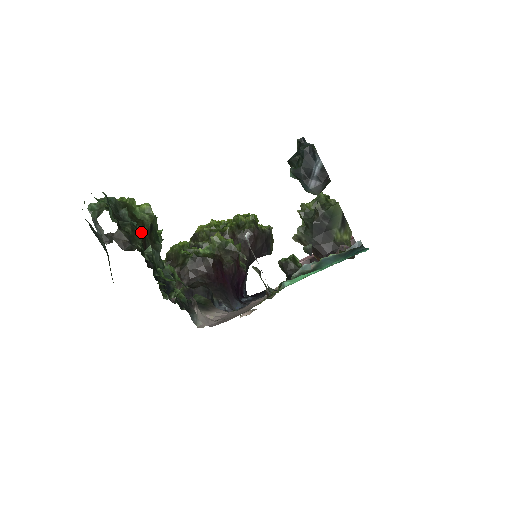
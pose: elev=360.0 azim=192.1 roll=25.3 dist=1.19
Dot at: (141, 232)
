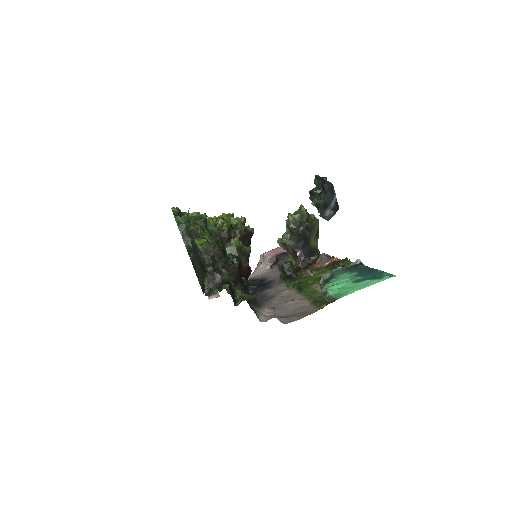
Dot at: occluded
